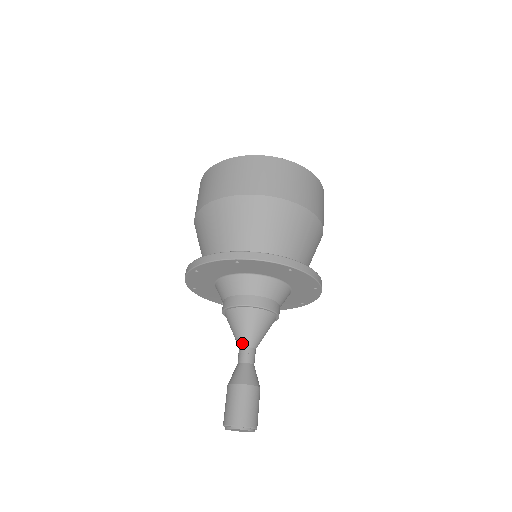
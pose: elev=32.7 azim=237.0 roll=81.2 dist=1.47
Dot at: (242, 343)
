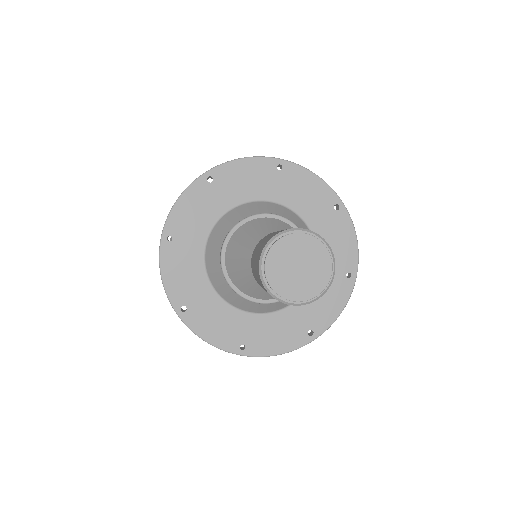
Dot at: occluded
